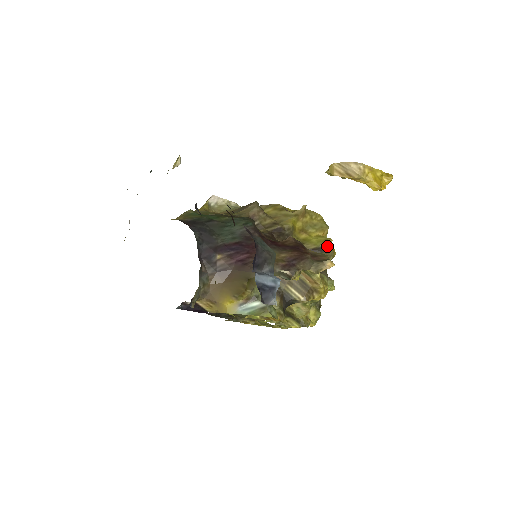
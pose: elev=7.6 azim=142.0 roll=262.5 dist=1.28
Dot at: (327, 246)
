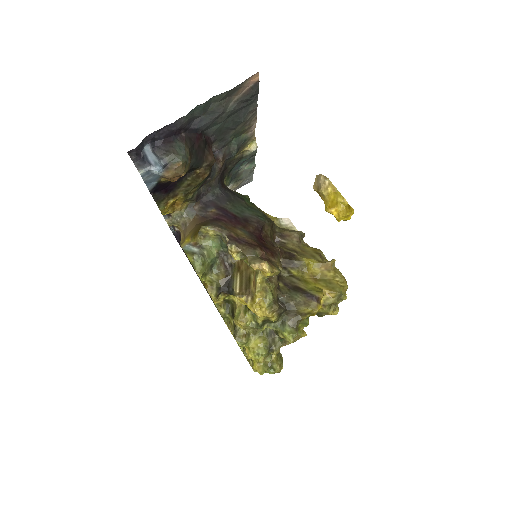
Dot at: (314, 295)
